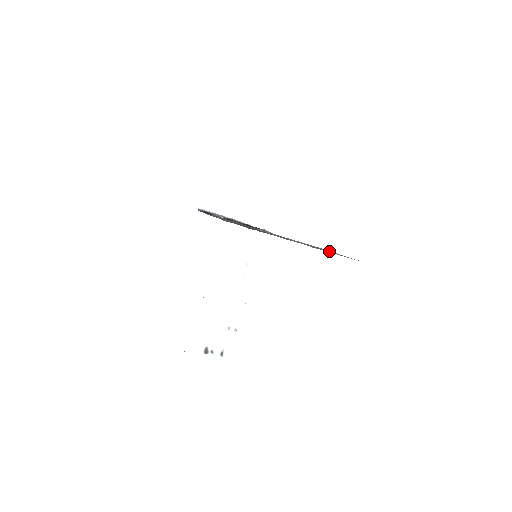
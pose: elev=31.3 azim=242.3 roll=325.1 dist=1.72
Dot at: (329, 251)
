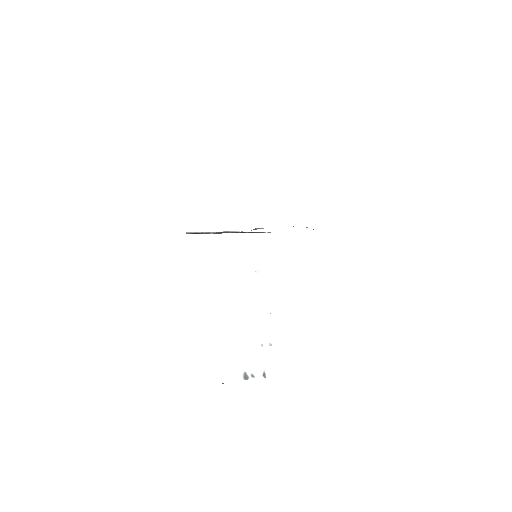
Dot at: occluded
